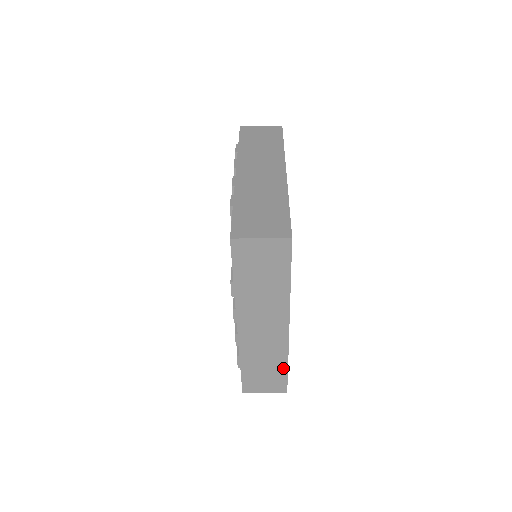
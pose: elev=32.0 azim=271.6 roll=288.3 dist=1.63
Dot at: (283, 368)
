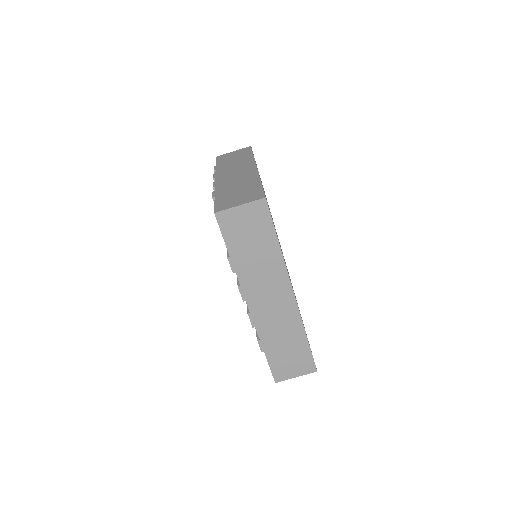
Dot at: (257, 185)
